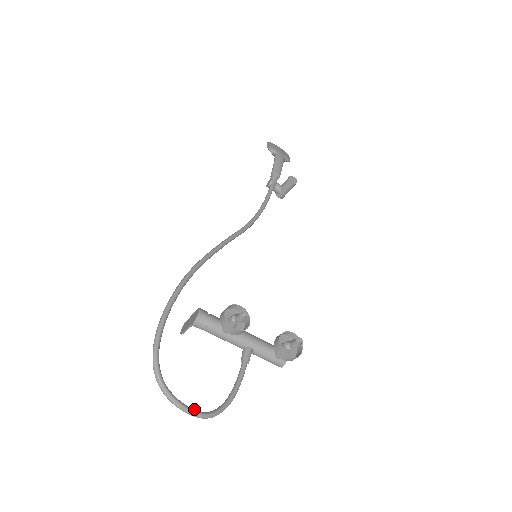
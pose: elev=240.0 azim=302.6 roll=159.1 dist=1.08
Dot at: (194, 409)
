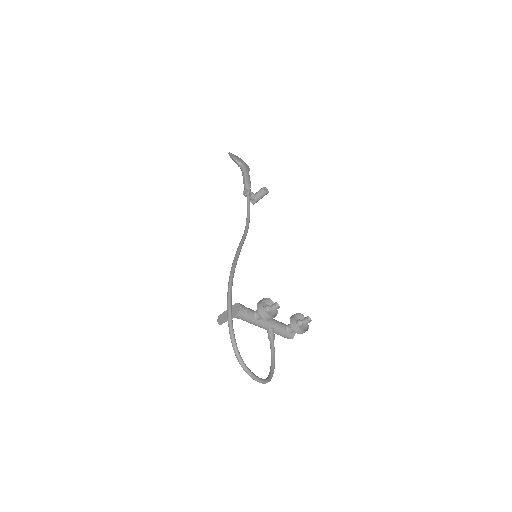
Dot at: (261, 378)
